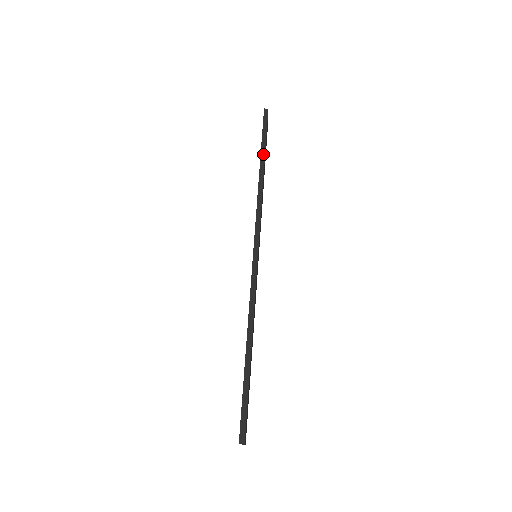
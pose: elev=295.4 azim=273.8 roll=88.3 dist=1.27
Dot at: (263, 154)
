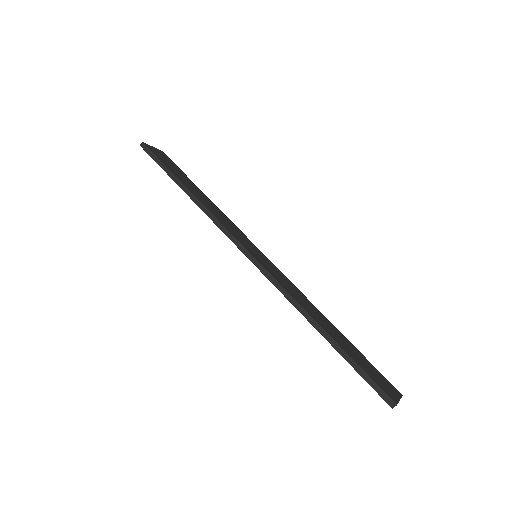
Dot at: (176, 180)
